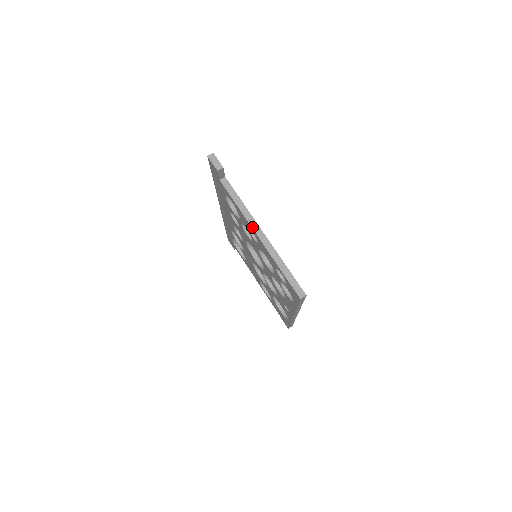
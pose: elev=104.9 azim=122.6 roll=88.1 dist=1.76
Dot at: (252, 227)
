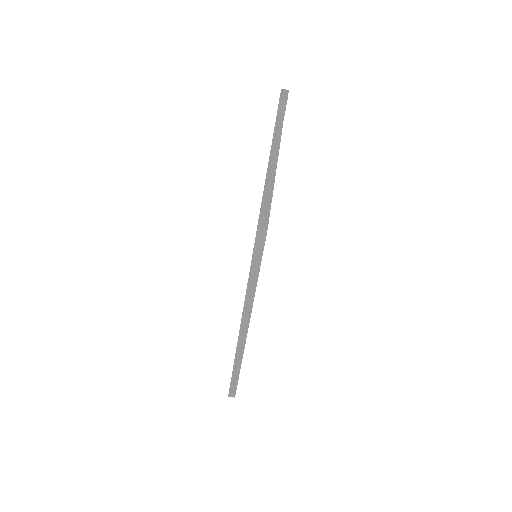
Dot at: (270, 157)
